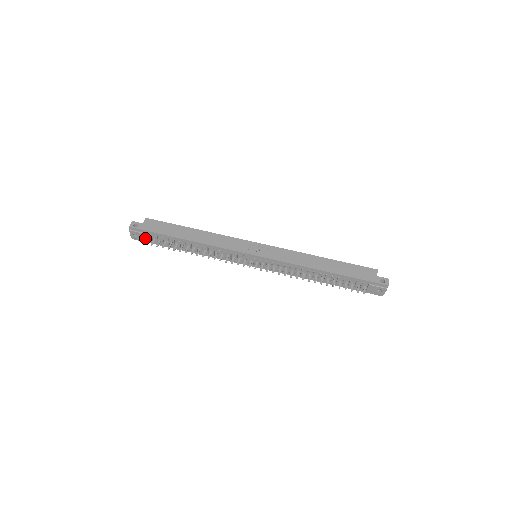
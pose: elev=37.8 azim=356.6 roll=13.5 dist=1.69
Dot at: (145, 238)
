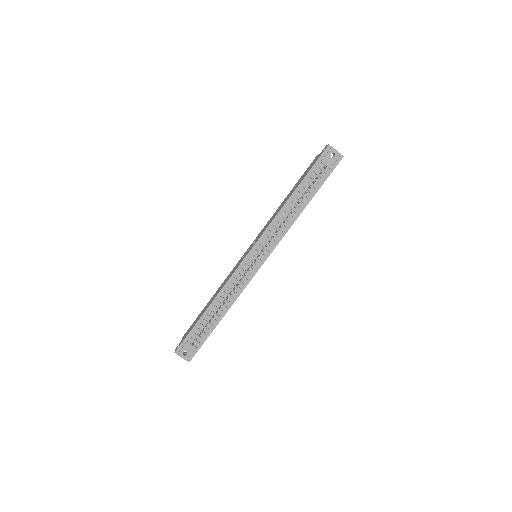
Dot at: (192, 347)
